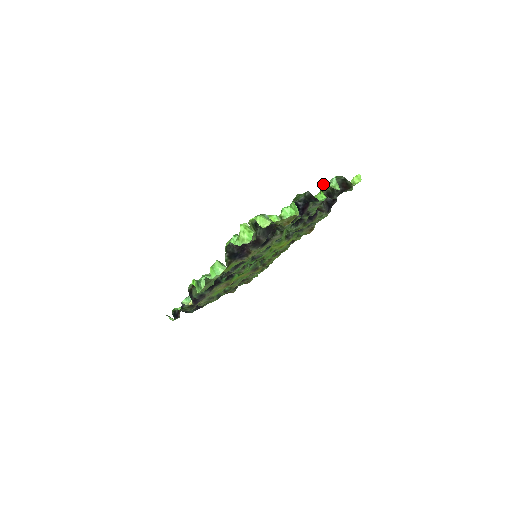
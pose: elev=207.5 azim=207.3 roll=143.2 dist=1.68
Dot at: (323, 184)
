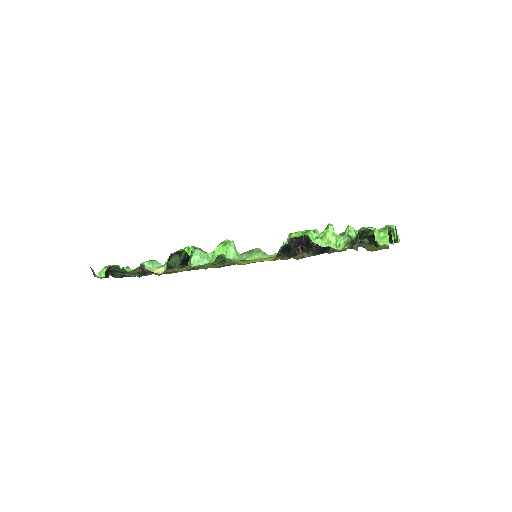
Dot at: (392, 227)
